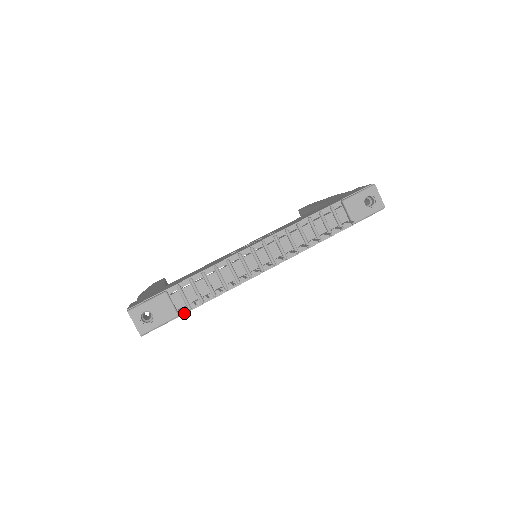
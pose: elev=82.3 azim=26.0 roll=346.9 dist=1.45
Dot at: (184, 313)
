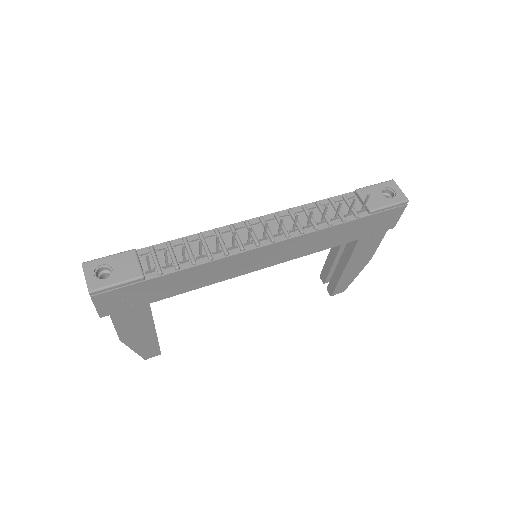
Dot at: (152, 278)
